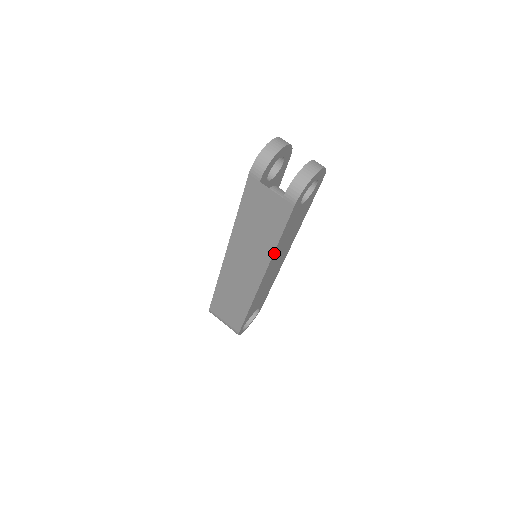
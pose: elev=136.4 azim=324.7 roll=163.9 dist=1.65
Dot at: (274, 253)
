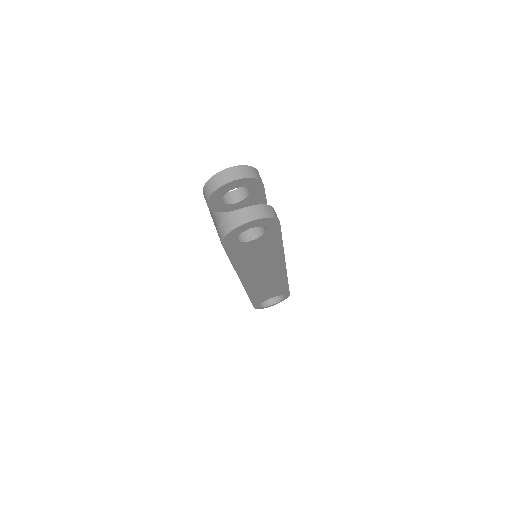
Dot at: (237, 270)
